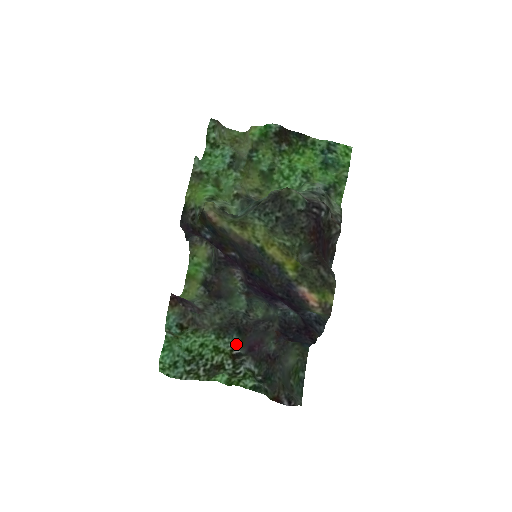
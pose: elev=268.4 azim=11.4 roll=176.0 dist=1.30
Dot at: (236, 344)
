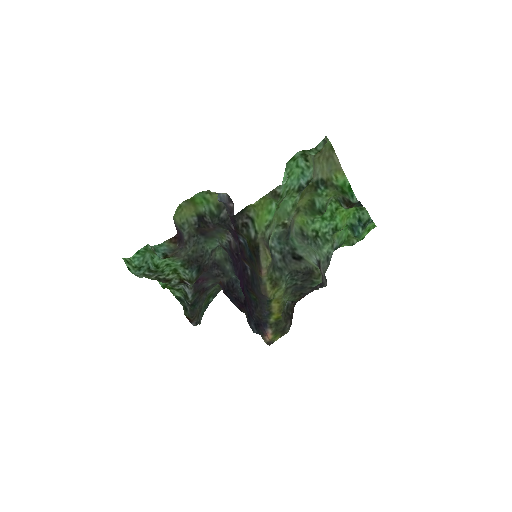
Dot at: (192, 280)
